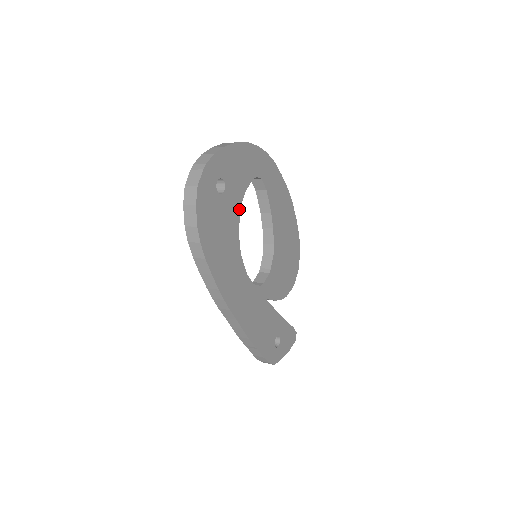
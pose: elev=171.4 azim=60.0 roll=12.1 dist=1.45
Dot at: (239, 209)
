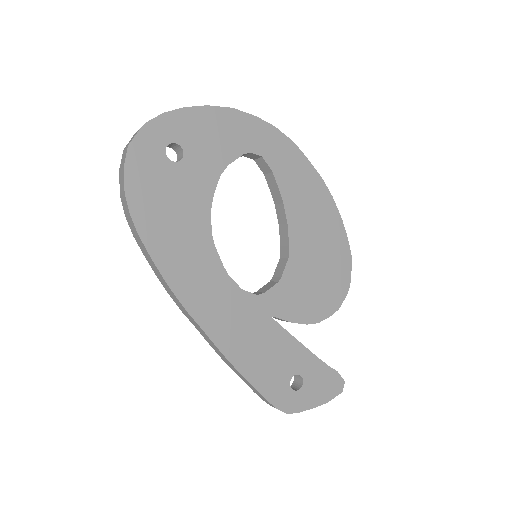
Dot at: (212, 186)
